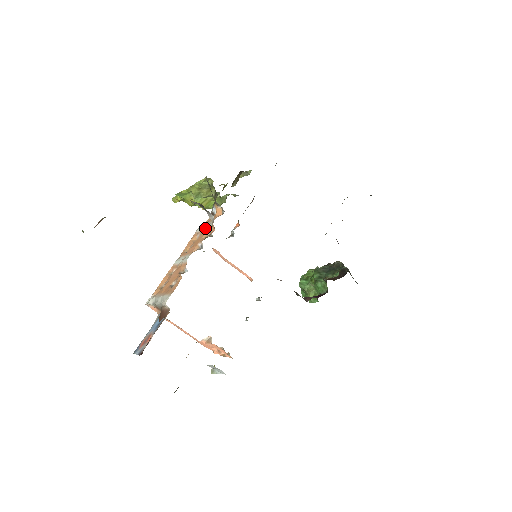
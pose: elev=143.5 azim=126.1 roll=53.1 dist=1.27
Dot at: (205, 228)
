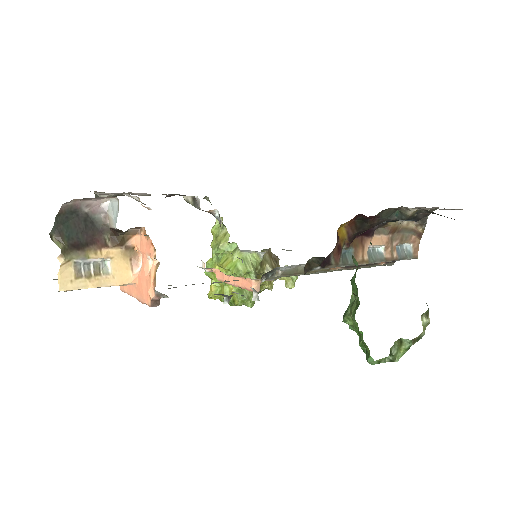
Dot at: occluded
